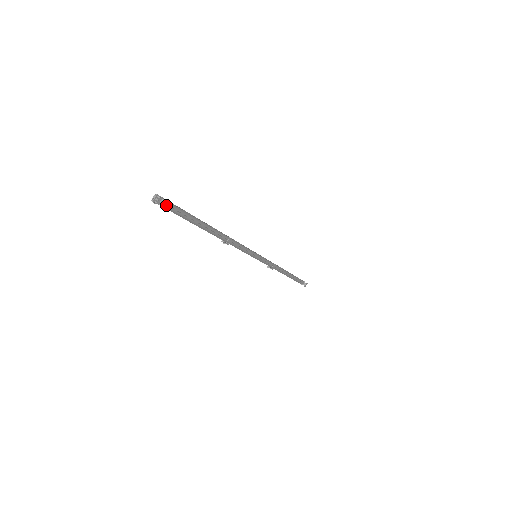
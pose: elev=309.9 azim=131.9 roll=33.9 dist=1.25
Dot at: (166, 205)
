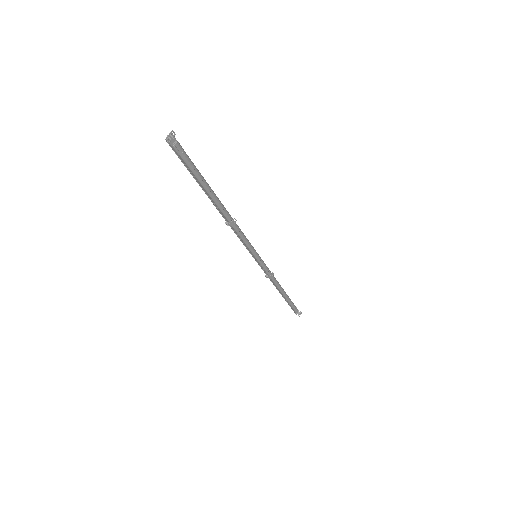
Dot at: (179, 149)
